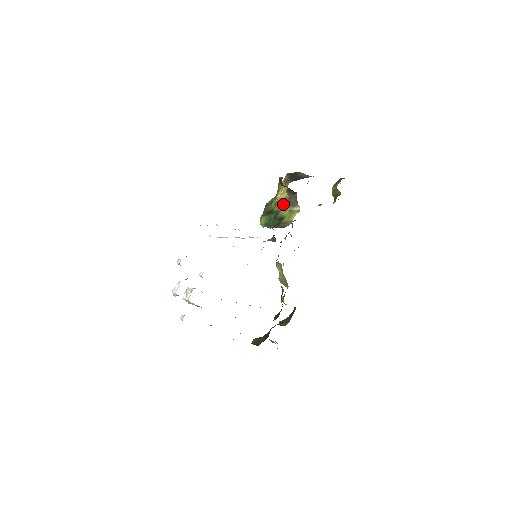
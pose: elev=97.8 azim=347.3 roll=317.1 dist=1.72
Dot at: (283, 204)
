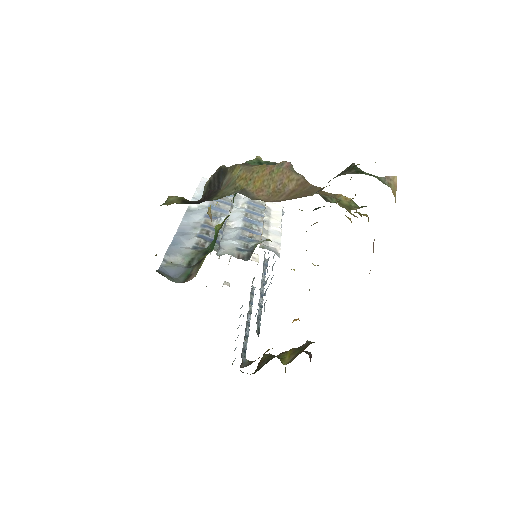
Dot at: occluded
